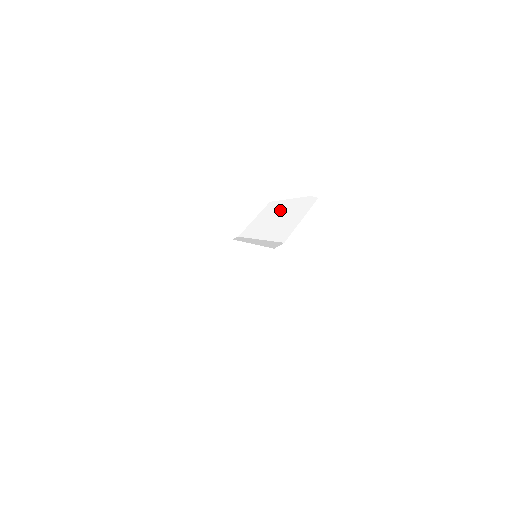
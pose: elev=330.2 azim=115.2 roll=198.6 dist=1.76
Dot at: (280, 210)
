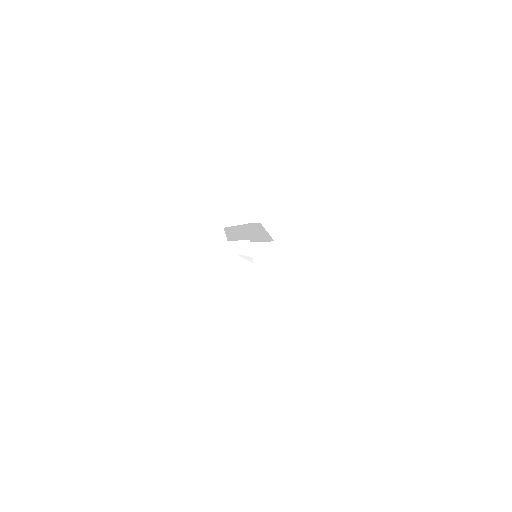
Dot at: (240, 230)
